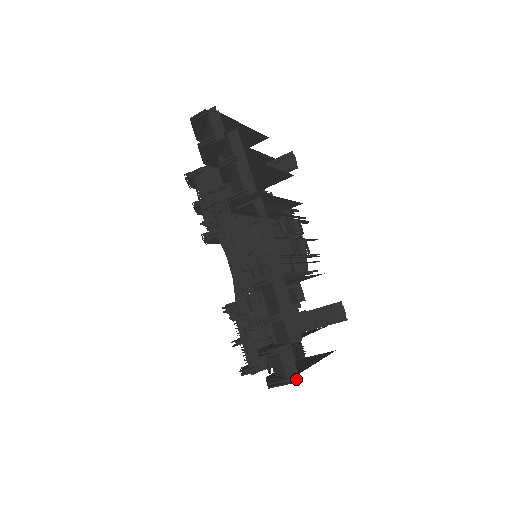
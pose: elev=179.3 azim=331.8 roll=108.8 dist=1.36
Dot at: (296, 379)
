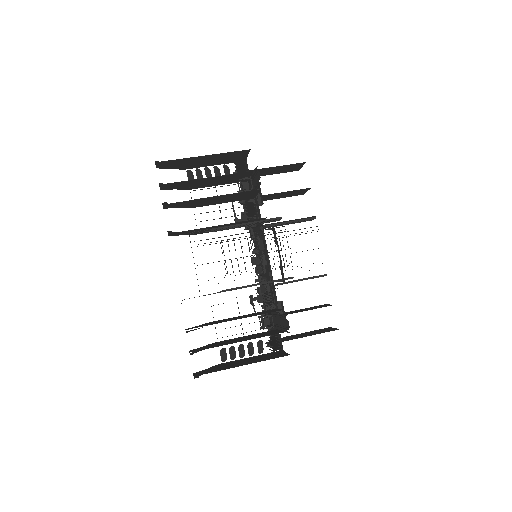
Dot at: occluded
